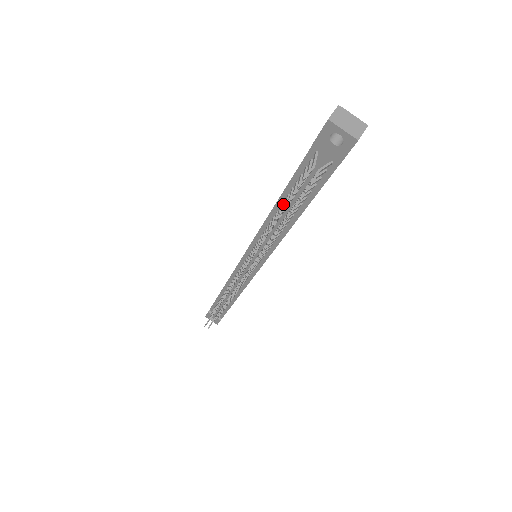
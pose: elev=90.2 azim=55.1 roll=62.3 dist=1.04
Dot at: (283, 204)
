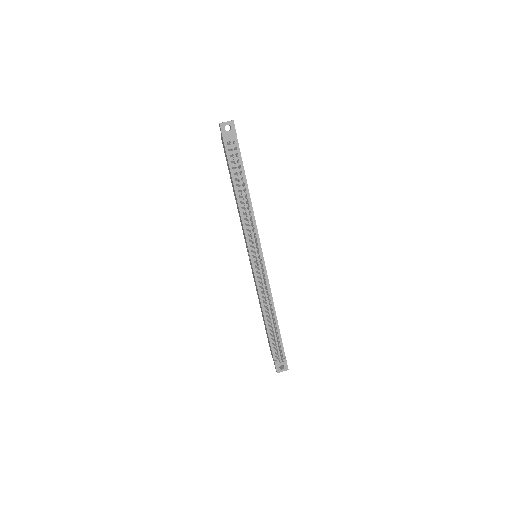
Dot at: (237, 185)
